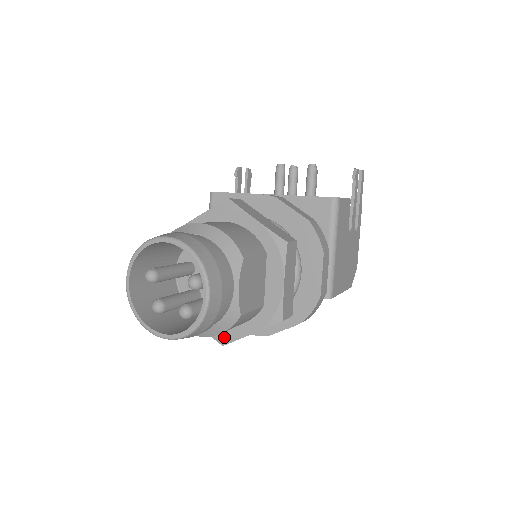
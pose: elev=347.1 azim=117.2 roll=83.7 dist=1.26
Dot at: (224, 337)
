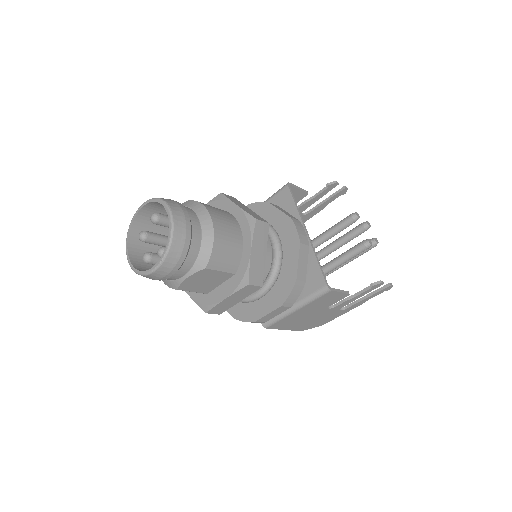
Dot at: occluded
